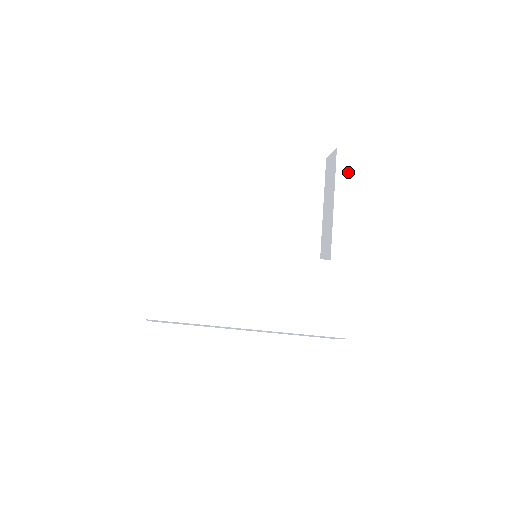
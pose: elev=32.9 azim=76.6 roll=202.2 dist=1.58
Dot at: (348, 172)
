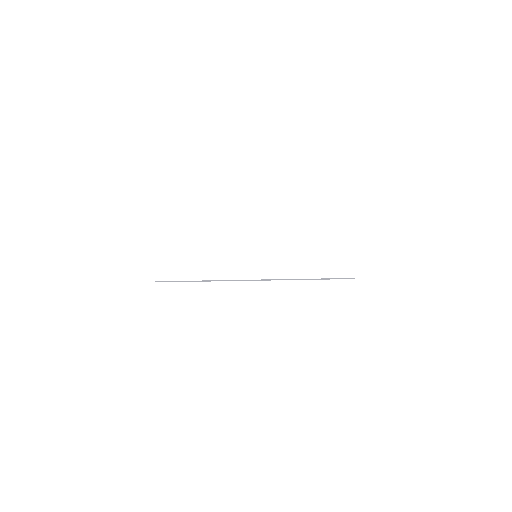
Dot at: occluded
